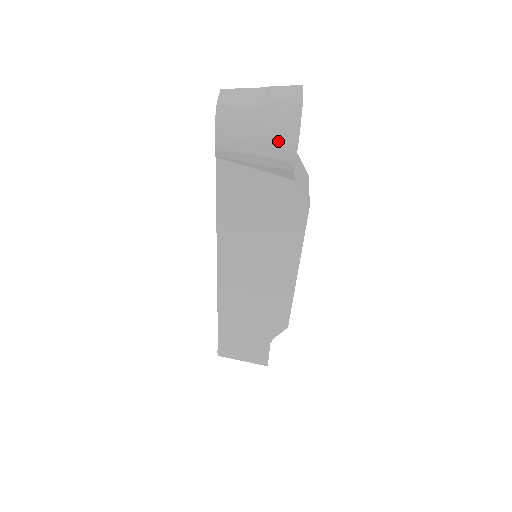
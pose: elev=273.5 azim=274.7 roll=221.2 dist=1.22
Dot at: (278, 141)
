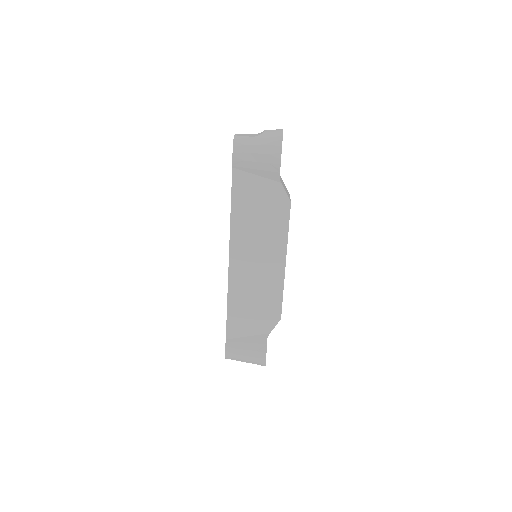
Dot at: (270, 152)
